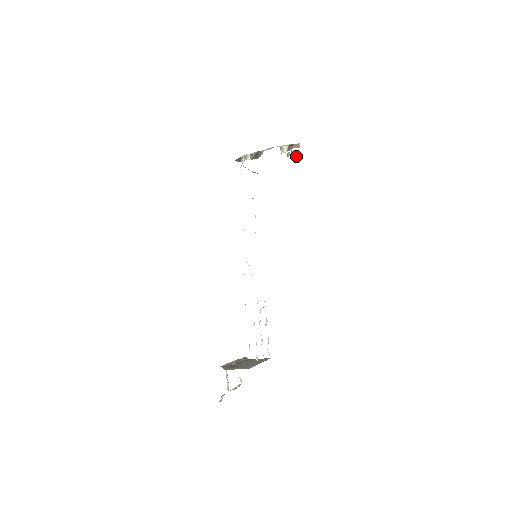
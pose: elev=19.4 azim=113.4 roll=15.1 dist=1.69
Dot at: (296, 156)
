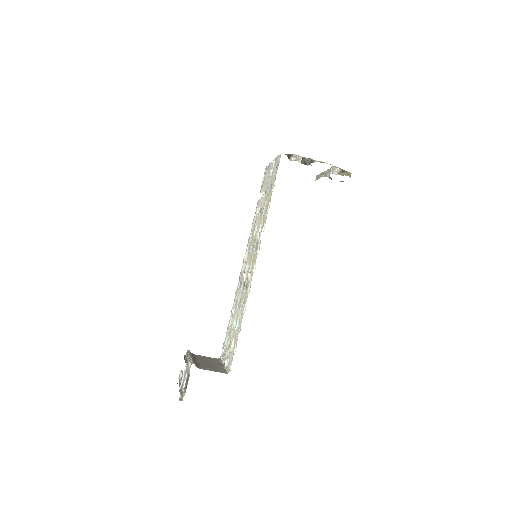
Dot at: (331, 178)
